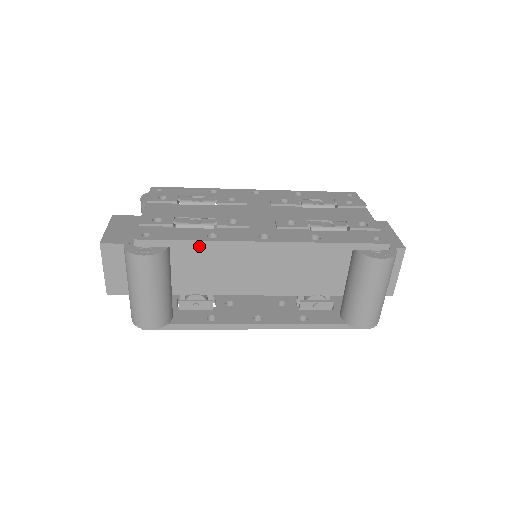
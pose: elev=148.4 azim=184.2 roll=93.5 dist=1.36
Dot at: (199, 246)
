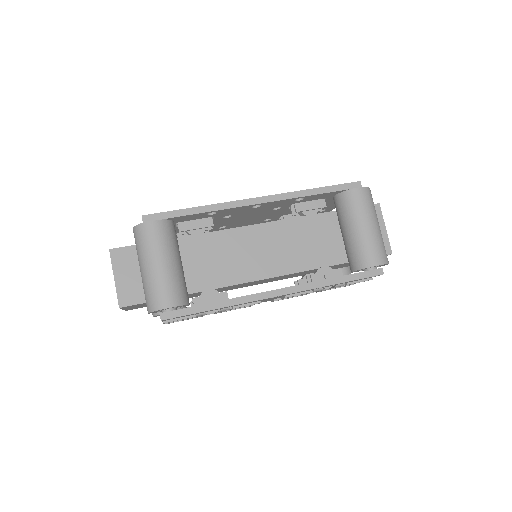
Dot at: (201, 212)
